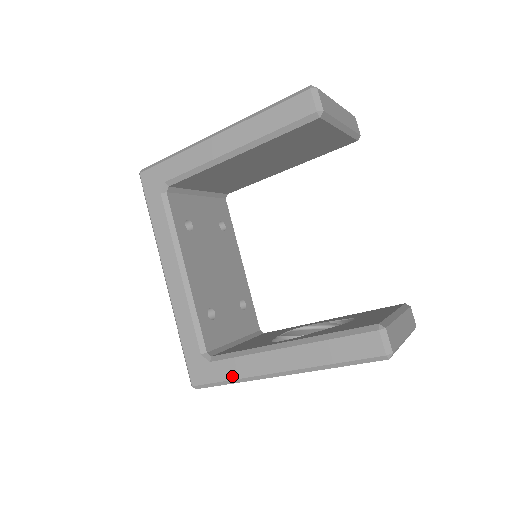
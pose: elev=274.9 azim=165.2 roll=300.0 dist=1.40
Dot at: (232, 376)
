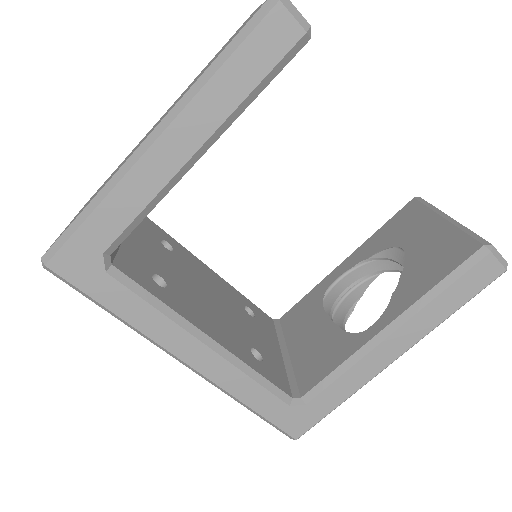
Dot at: (341, 399)
